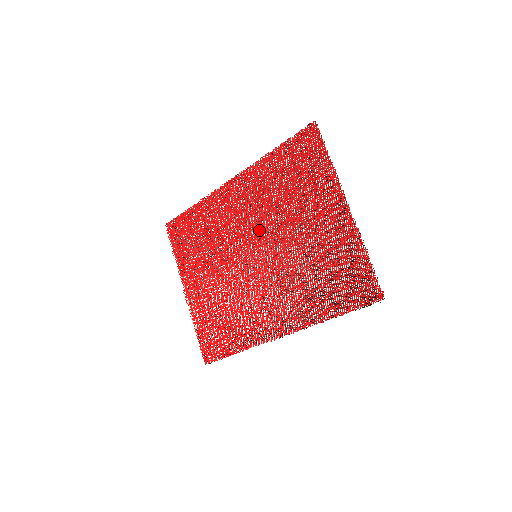
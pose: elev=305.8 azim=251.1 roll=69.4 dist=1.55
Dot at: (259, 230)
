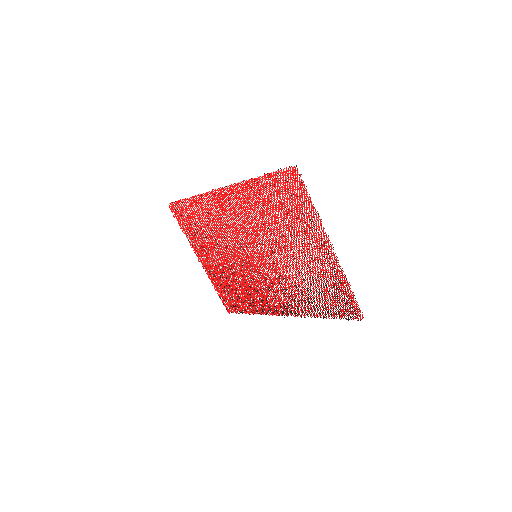
Dot at: (255, 239)
